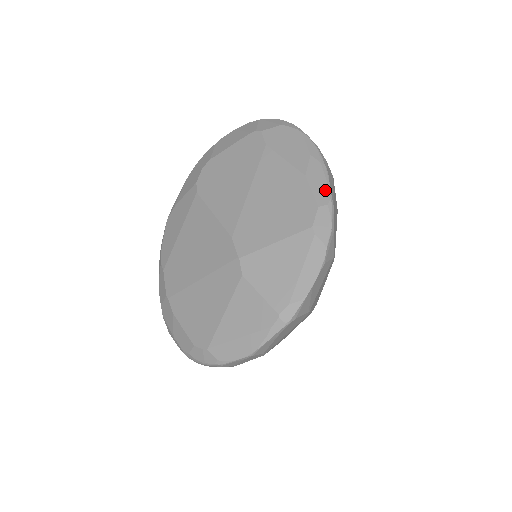
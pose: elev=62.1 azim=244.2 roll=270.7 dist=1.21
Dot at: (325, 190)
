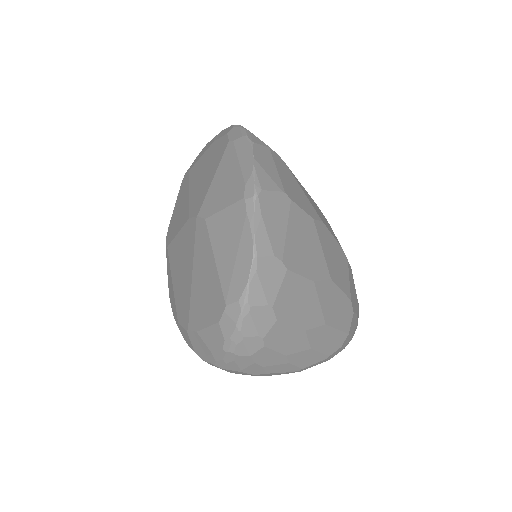
Dot at: (229, 128)
